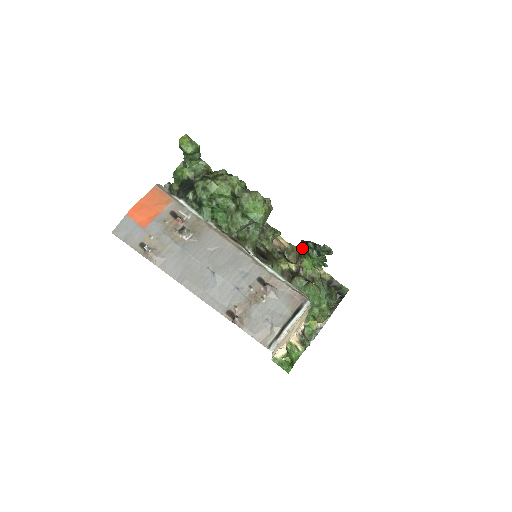
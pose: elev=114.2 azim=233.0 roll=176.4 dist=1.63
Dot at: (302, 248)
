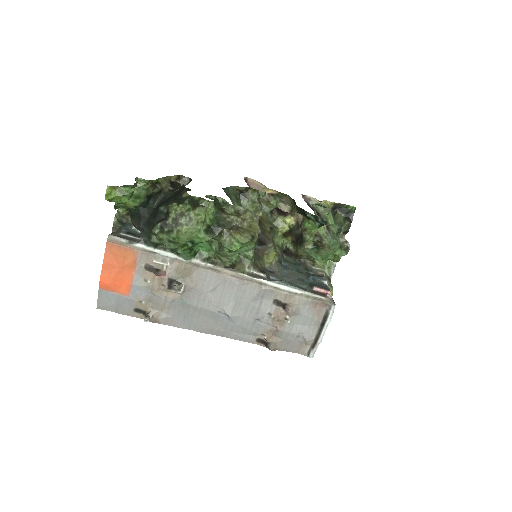
Dot at: (299, 213)
